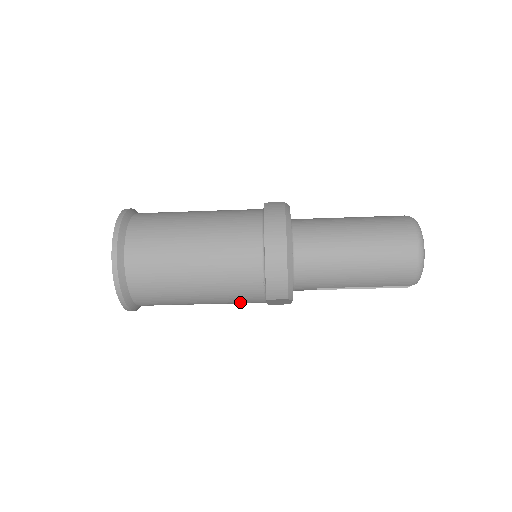
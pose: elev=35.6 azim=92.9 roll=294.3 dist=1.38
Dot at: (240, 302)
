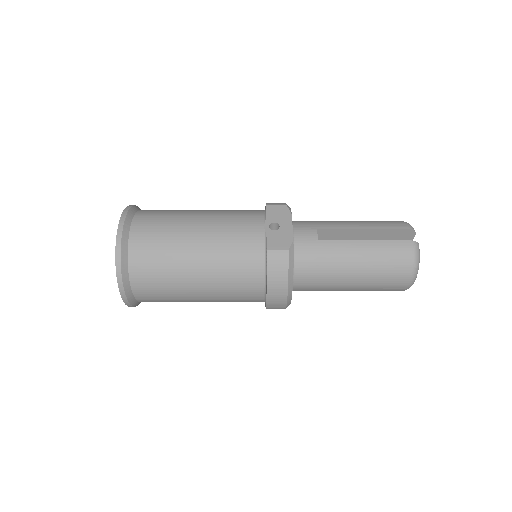
Dot at: occluded
